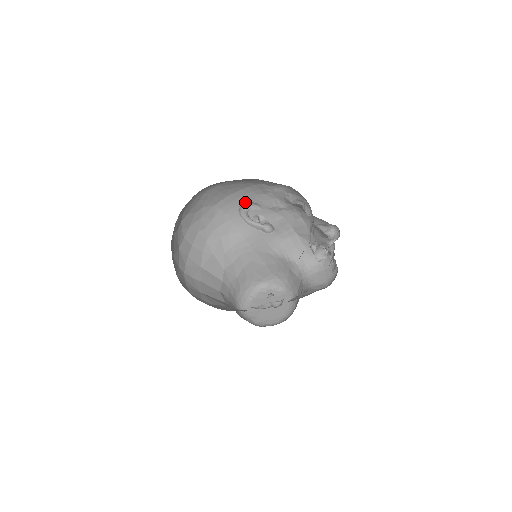
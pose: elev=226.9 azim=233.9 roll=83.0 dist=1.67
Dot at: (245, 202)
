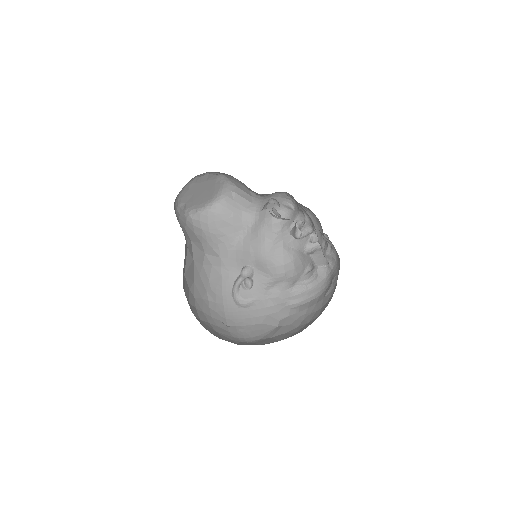
Dot at: occluded
